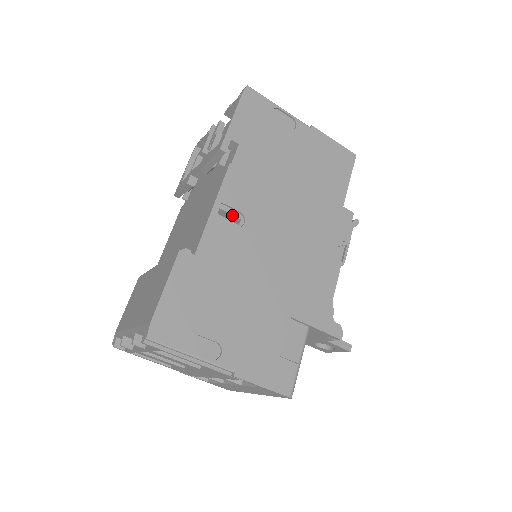
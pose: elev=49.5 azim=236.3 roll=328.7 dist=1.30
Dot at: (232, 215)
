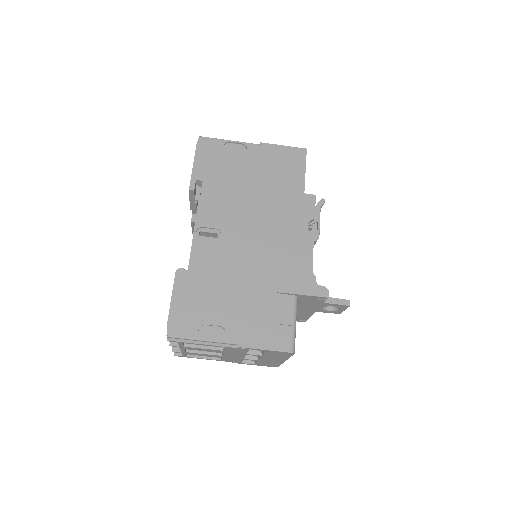
Dot at: (211, 233)
